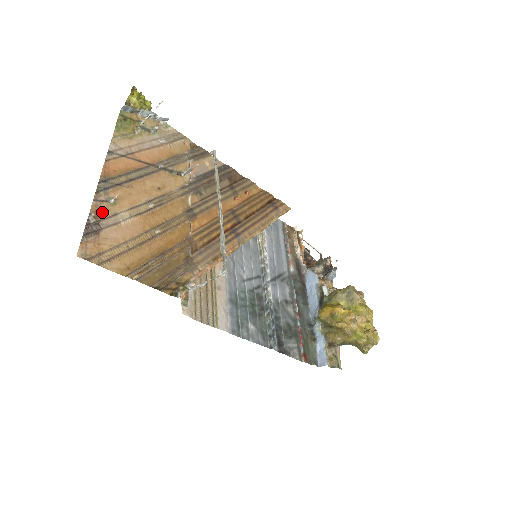
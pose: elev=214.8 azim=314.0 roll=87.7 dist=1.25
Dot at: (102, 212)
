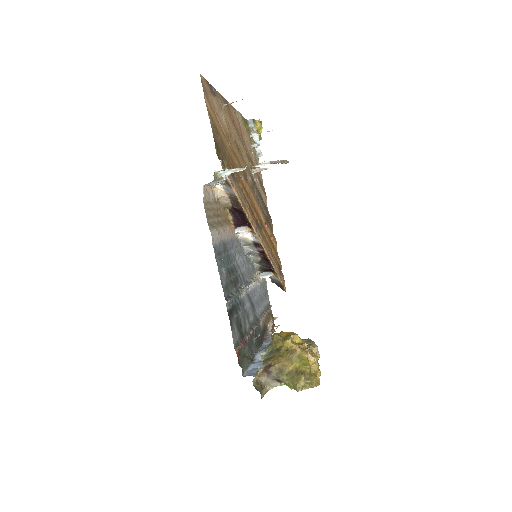
Dot at: (218, 98)
